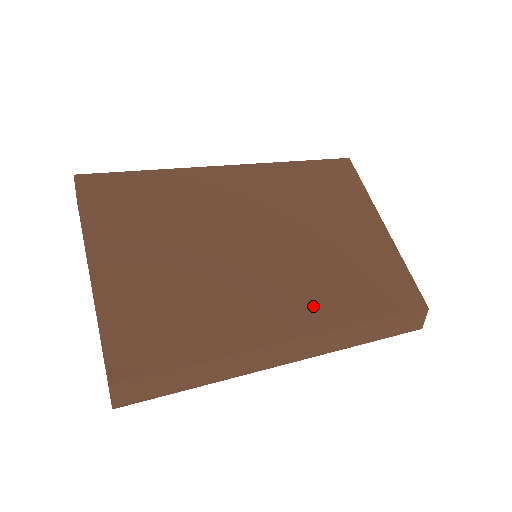
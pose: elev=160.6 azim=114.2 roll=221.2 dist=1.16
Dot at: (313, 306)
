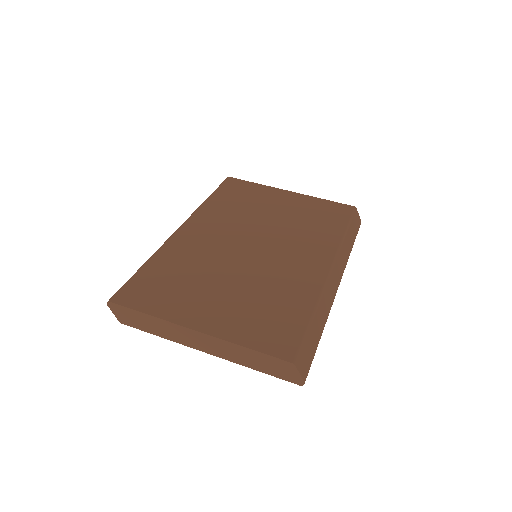
Dot at: (316, 248)
